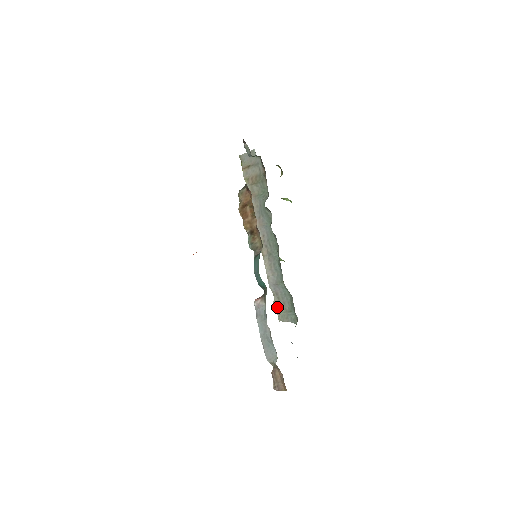
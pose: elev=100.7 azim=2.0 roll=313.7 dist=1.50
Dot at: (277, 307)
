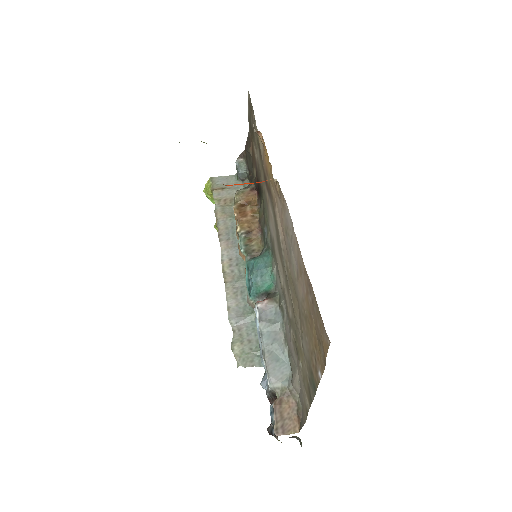
Dot at: (237, 347)
